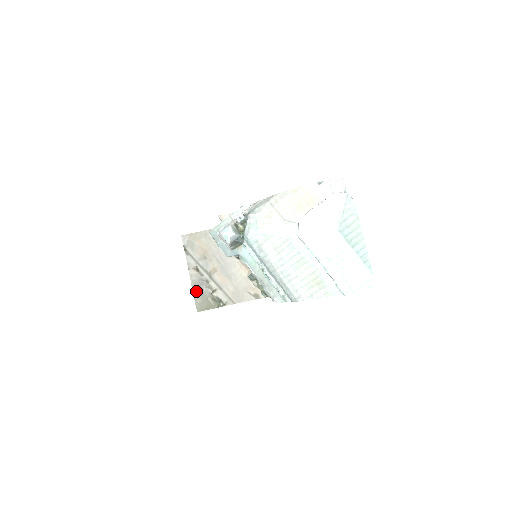
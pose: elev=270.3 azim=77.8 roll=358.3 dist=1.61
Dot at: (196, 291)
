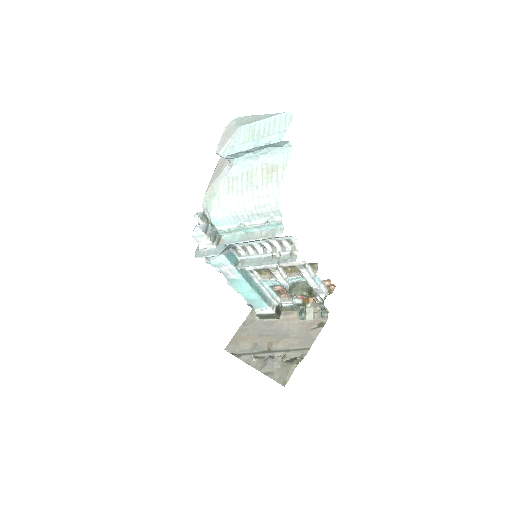
Dot at: (268, 372)
